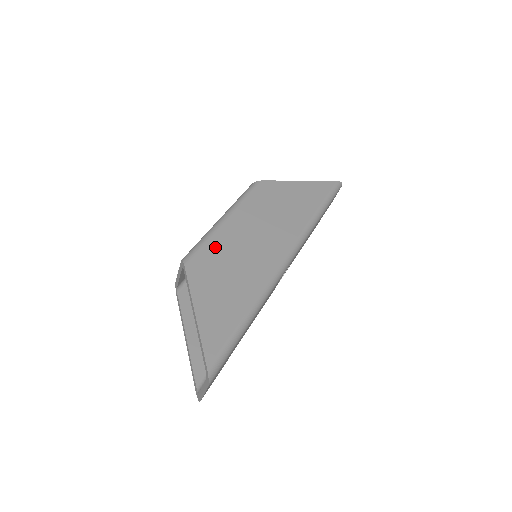
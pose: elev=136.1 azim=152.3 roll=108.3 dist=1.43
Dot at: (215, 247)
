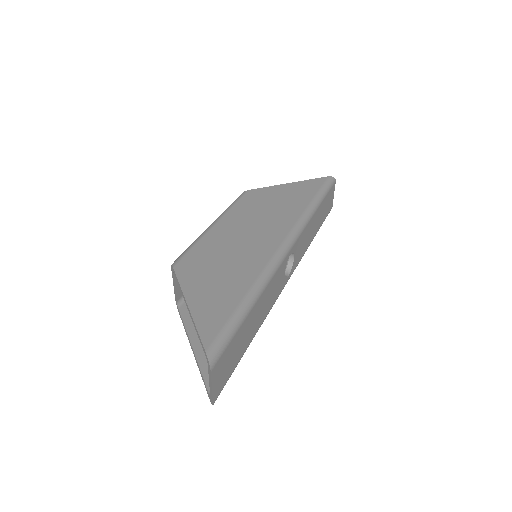
Dot at: (205, 247)
